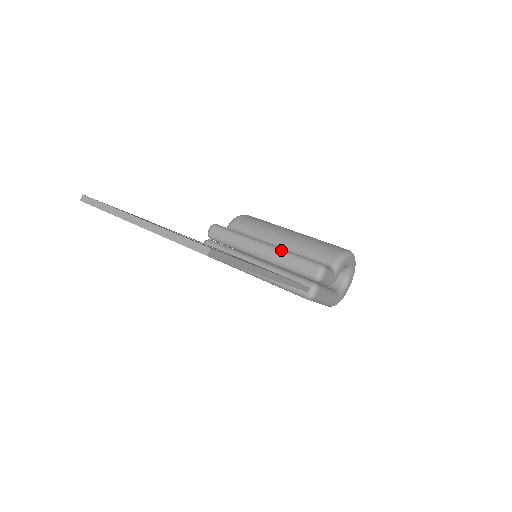
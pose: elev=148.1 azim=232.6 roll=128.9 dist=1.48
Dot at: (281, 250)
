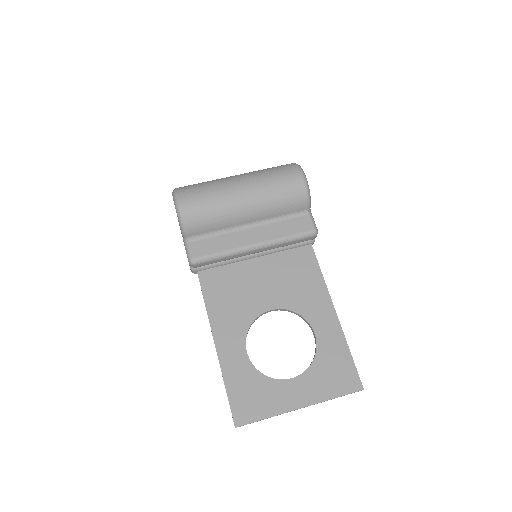
Dot at: (275, 243)
